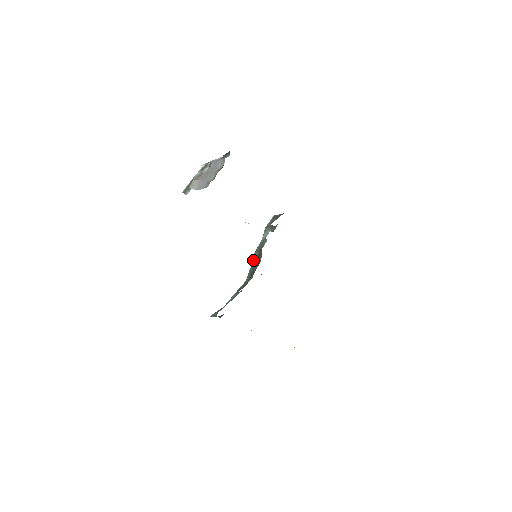
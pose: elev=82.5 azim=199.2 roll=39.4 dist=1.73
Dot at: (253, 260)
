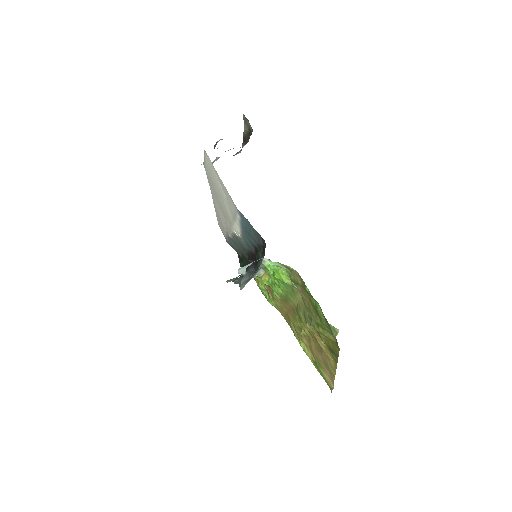
Dot at: (238, 280)
